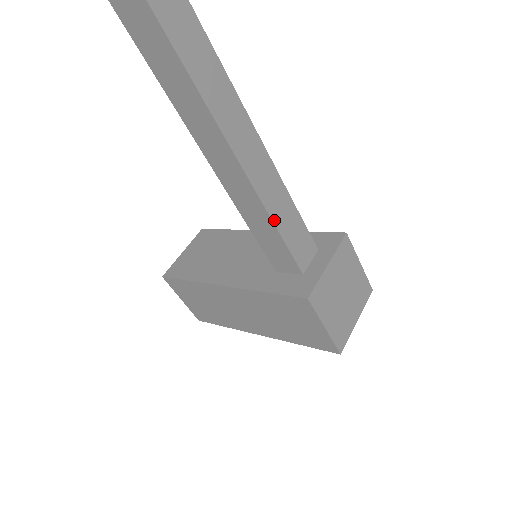
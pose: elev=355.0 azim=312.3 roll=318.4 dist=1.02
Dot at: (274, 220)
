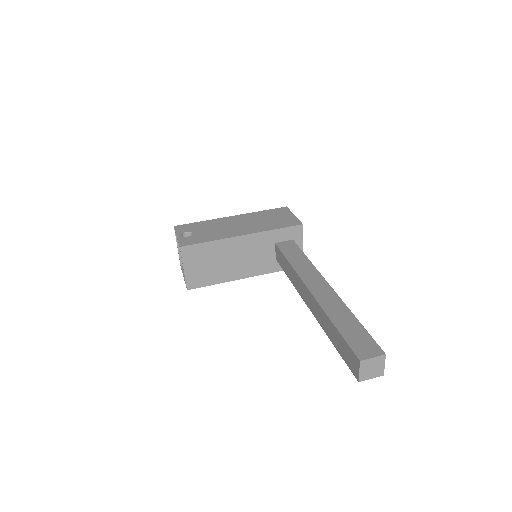
Dot at: occluded
